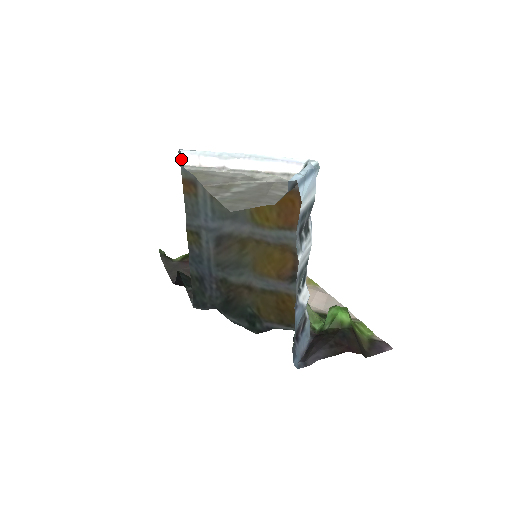
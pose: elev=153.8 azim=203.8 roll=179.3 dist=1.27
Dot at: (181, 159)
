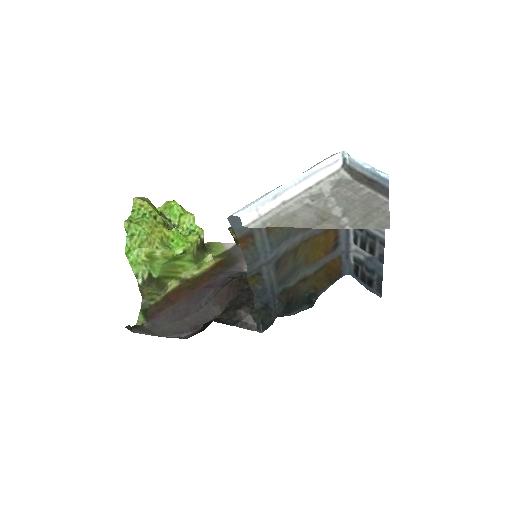
Dot at: (232, 223)
